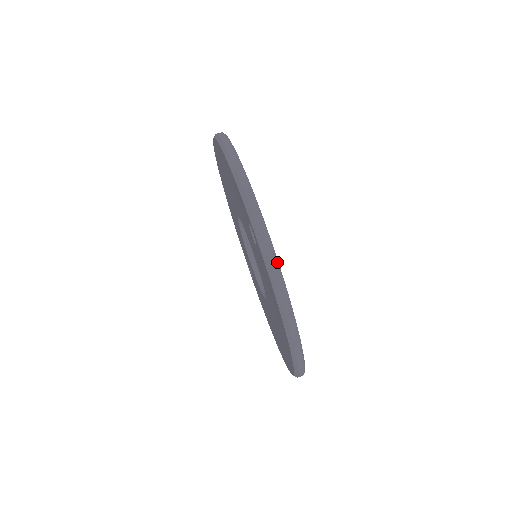
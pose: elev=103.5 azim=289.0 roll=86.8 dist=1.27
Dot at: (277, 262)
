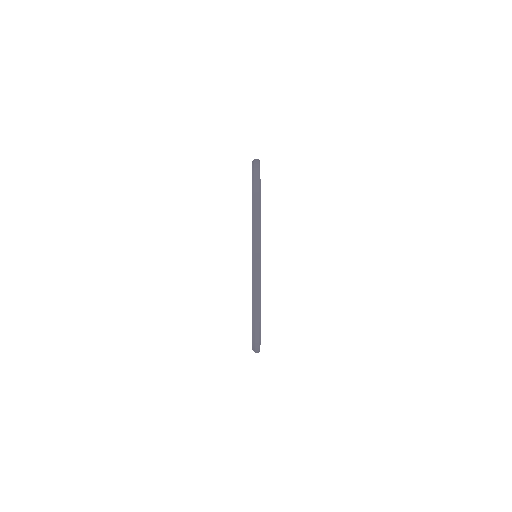
Dot at: (260, 183)
